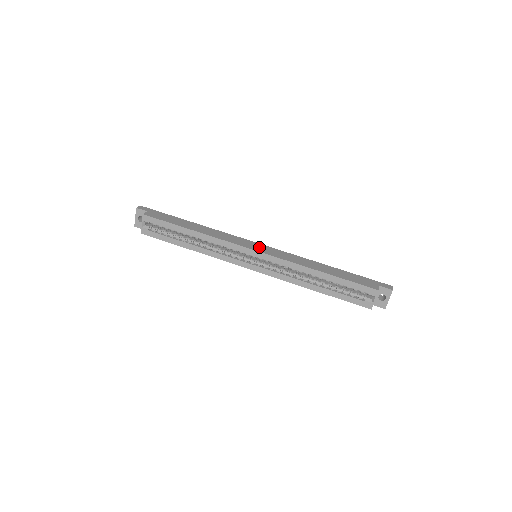
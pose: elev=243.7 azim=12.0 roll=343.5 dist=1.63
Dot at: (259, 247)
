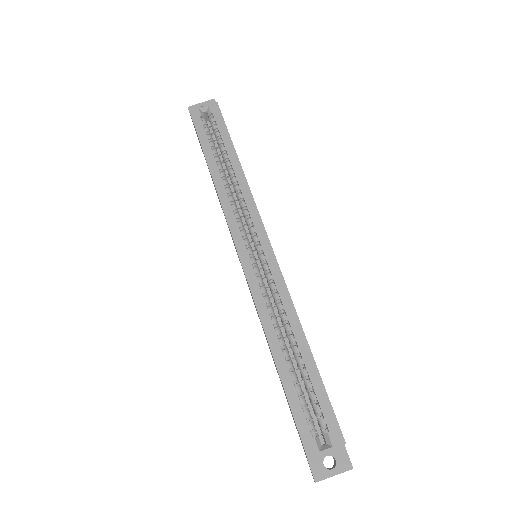
Dot at: occluded
